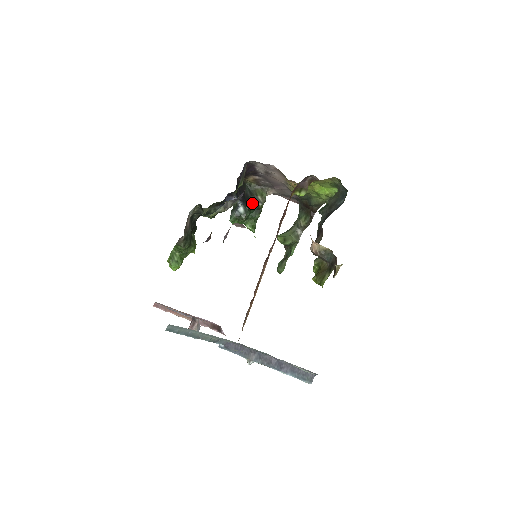
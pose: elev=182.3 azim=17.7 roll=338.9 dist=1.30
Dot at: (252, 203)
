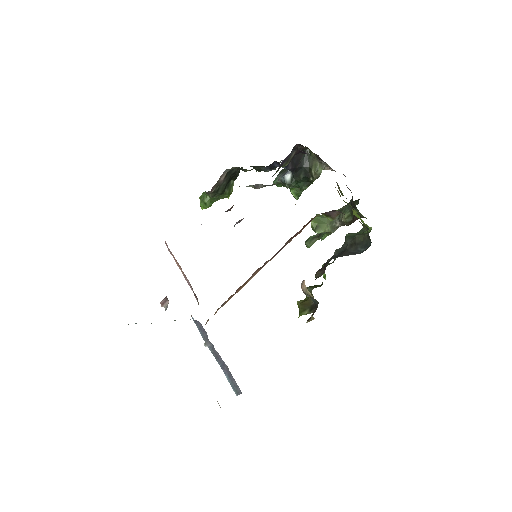
Dot at: (303, 174)
